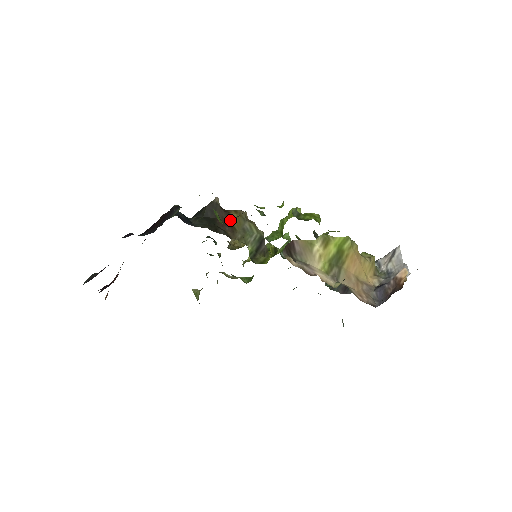
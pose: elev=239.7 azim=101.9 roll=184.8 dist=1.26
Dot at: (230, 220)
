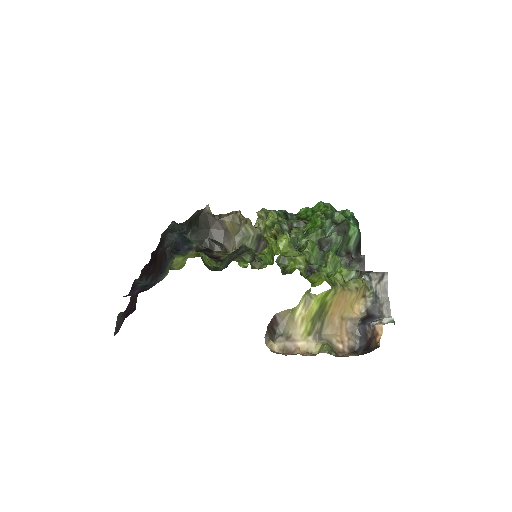
Dot at: (225, 228)
